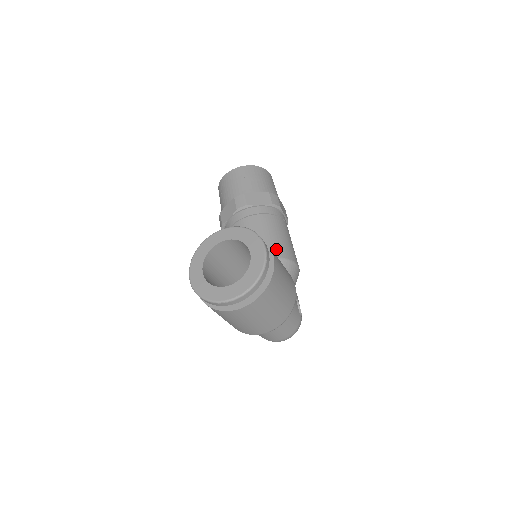
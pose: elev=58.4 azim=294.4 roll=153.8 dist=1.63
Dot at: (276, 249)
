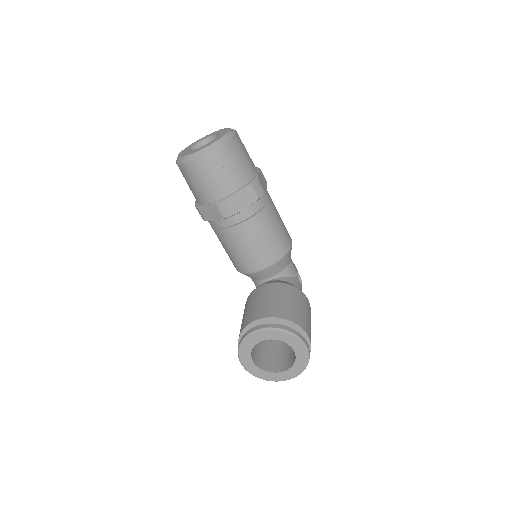
Dot at: (276, 251)
